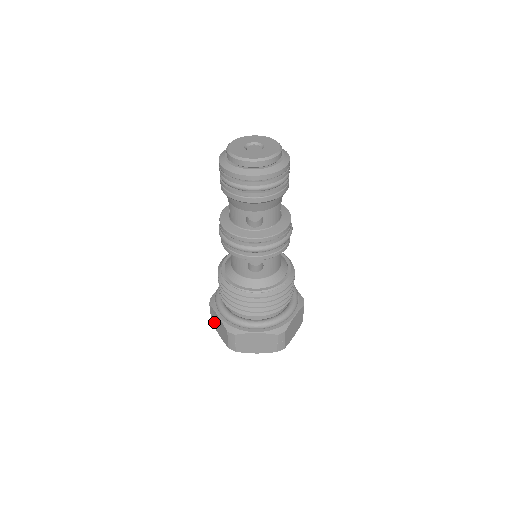
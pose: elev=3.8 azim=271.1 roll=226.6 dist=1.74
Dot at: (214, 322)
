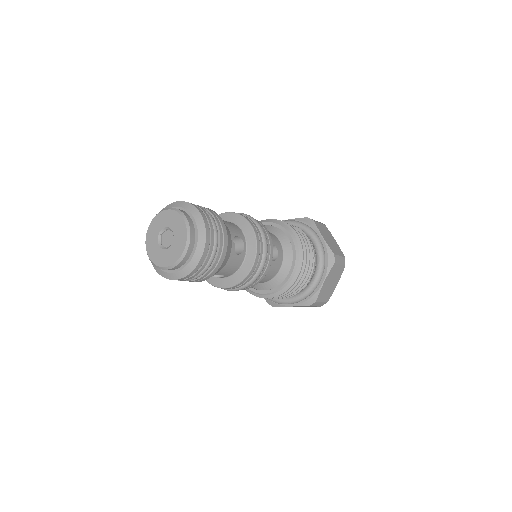
Dot at: occluded
